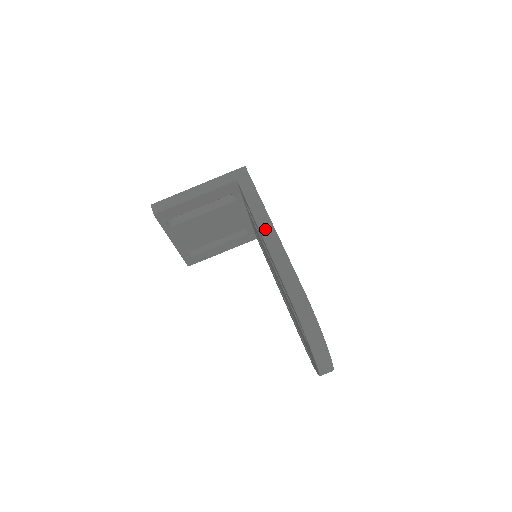
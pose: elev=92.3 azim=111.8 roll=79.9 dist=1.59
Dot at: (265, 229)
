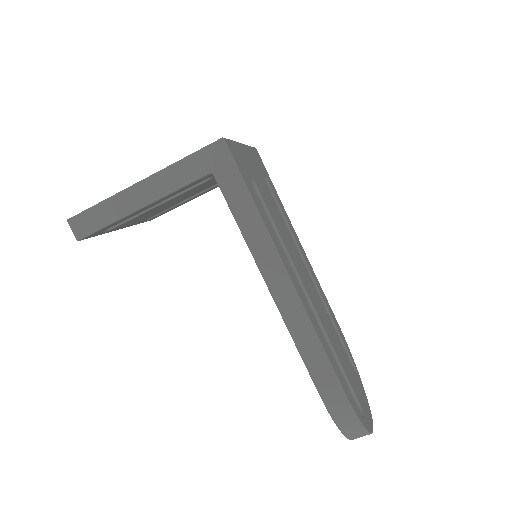
Dot at: (275, 283)
